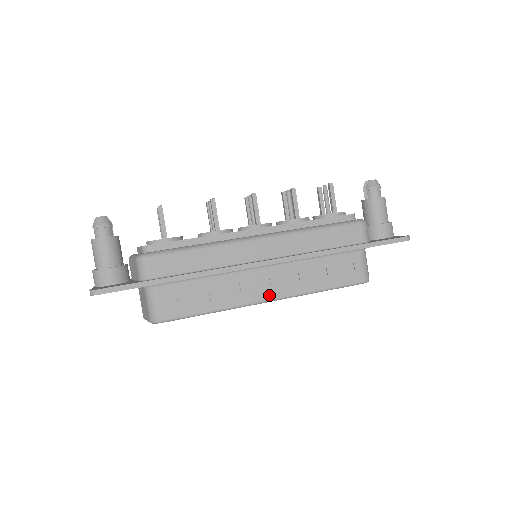
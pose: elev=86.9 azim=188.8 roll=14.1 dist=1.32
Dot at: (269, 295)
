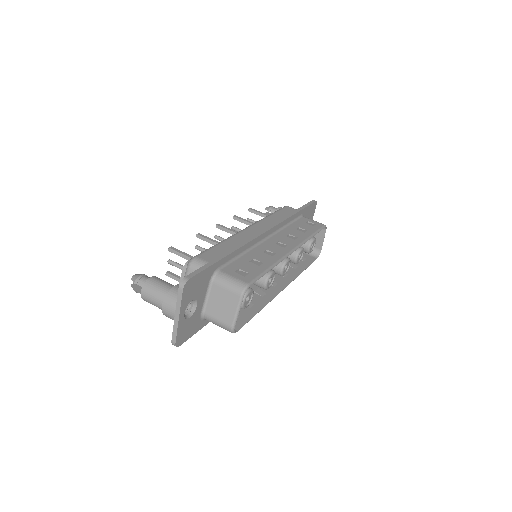
Dot at: (289, 247)
